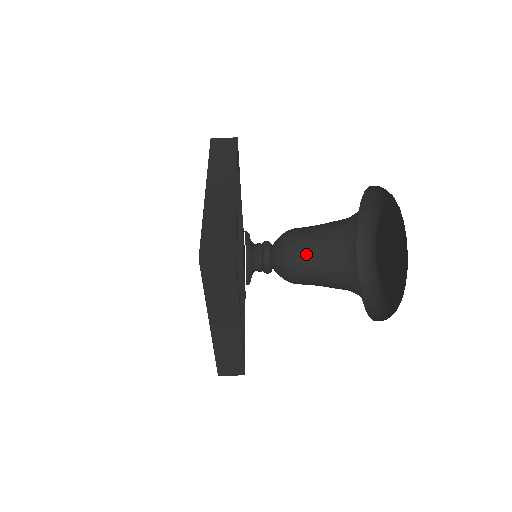
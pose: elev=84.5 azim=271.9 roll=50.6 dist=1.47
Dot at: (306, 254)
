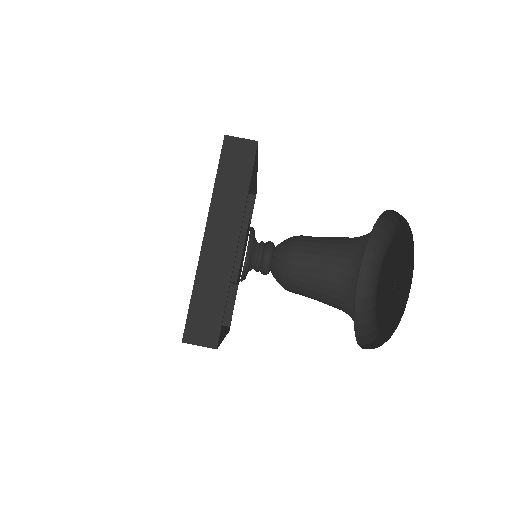
Dot at: (304, 286)
